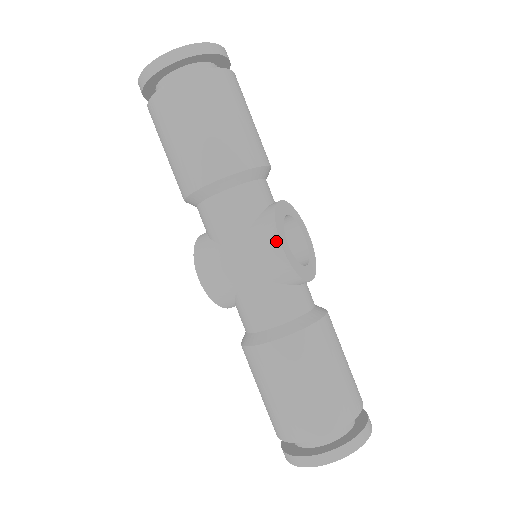
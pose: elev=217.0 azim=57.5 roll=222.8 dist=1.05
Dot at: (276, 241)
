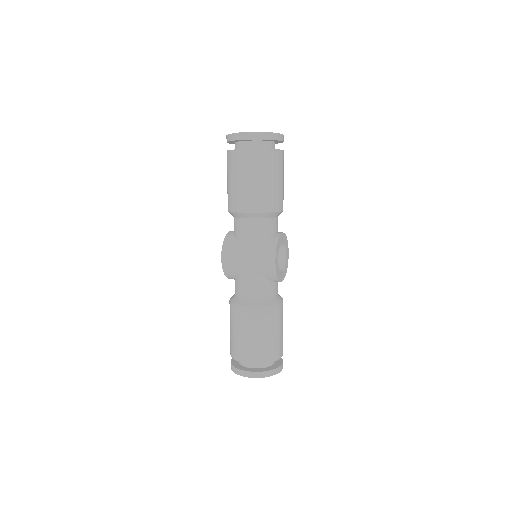
Dot at: (273, 257)
